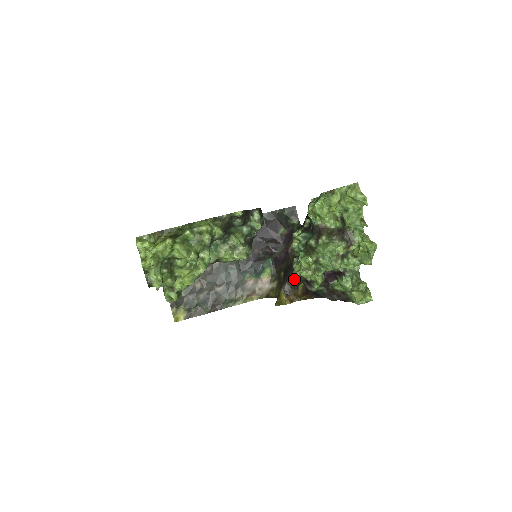
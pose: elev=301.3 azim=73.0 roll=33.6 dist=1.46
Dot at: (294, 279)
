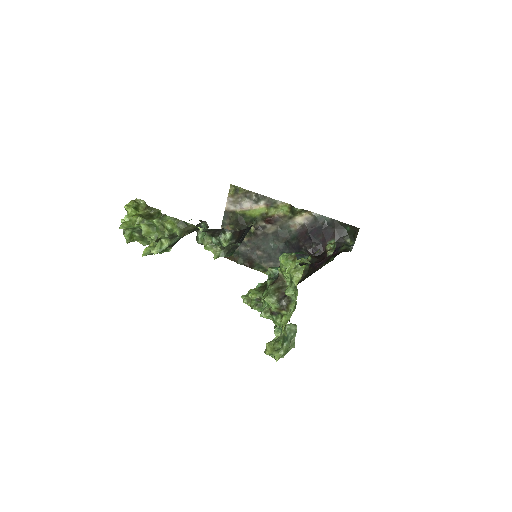
Dot at: occluded
